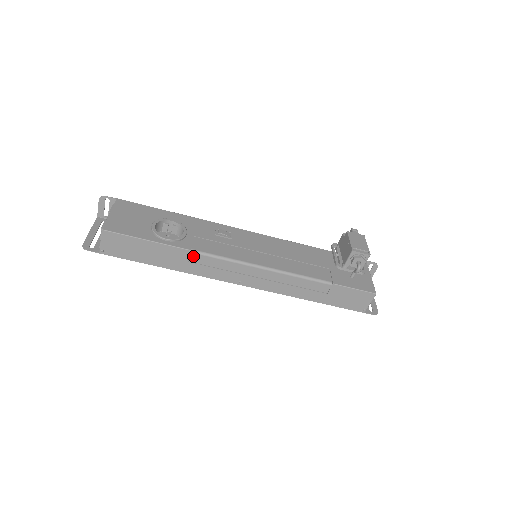
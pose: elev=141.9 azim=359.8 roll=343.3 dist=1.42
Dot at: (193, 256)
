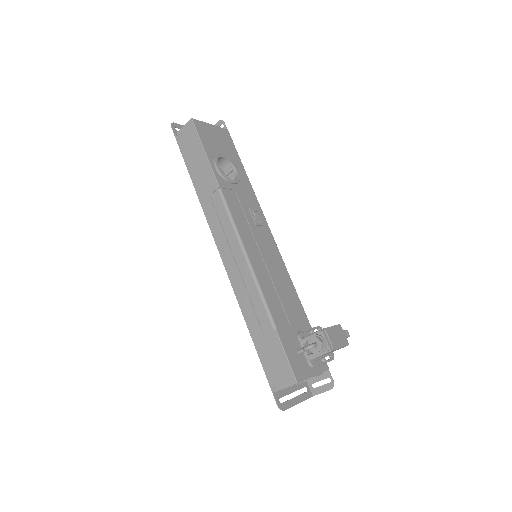
Dot at: (217, 194)
